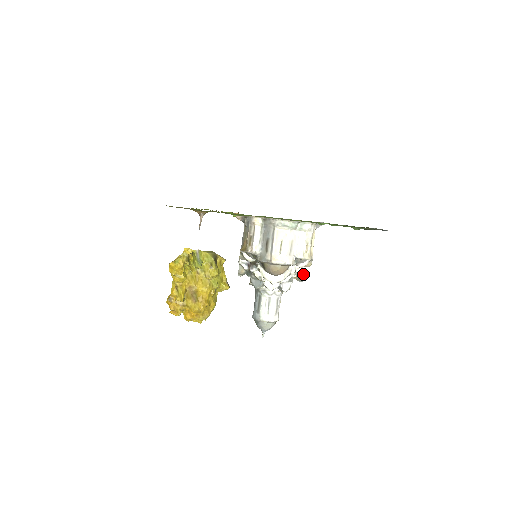
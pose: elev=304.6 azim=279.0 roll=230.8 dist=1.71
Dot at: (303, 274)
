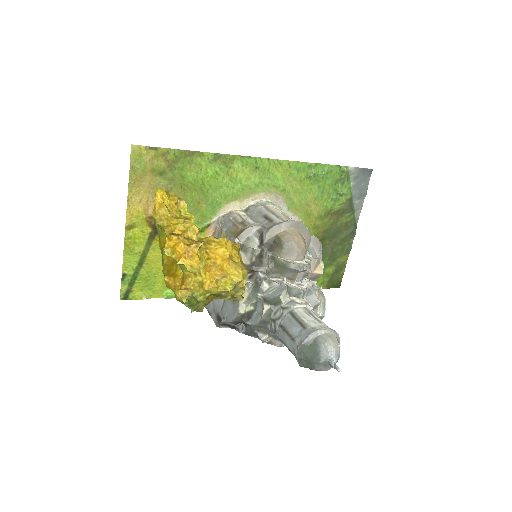
Dot at: (320, 294)
